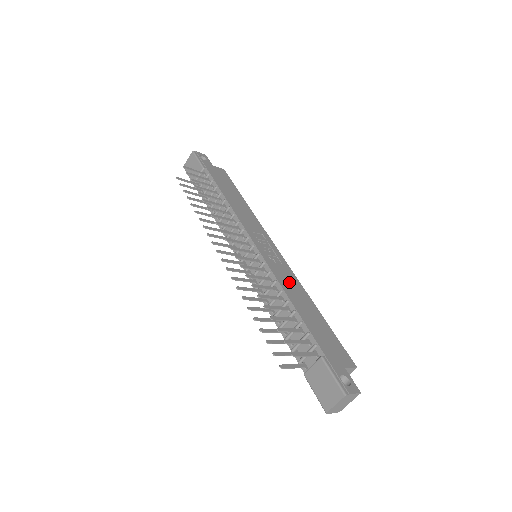
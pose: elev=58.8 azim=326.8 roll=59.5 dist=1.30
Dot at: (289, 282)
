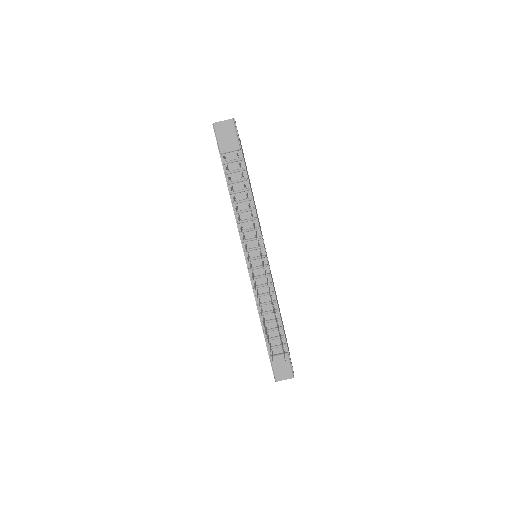
Dot at: occluded
